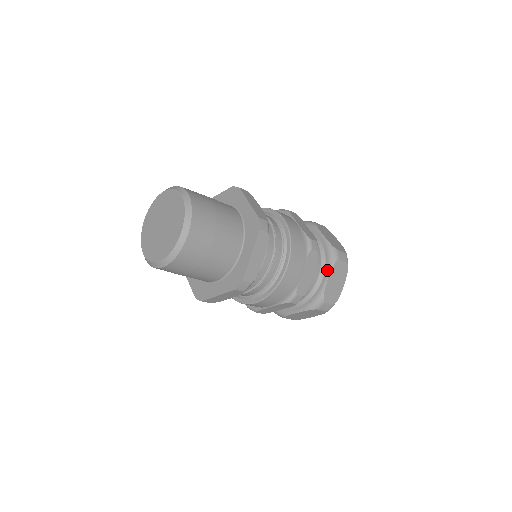
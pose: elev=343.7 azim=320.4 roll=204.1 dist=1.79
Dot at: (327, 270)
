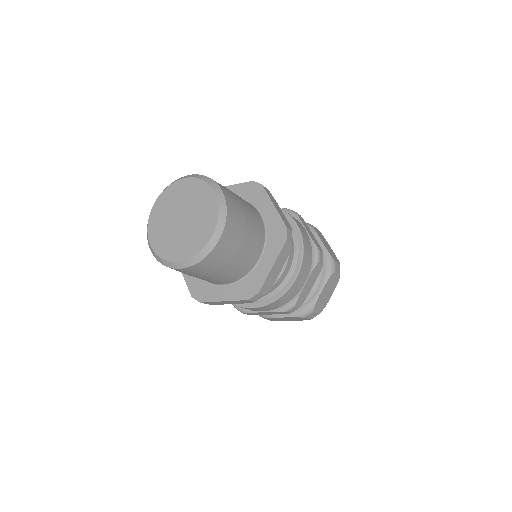
Dot at: (323, 280)
